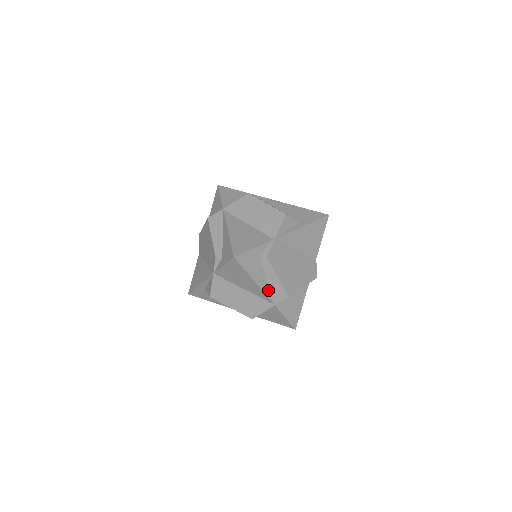
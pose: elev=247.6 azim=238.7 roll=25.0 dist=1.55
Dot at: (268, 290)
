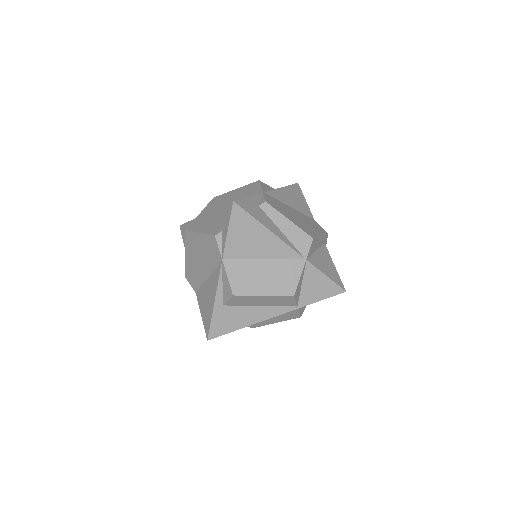
Dot at: (289, 242)
